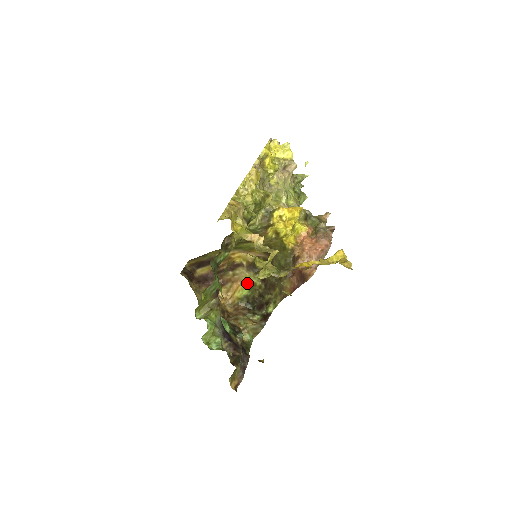
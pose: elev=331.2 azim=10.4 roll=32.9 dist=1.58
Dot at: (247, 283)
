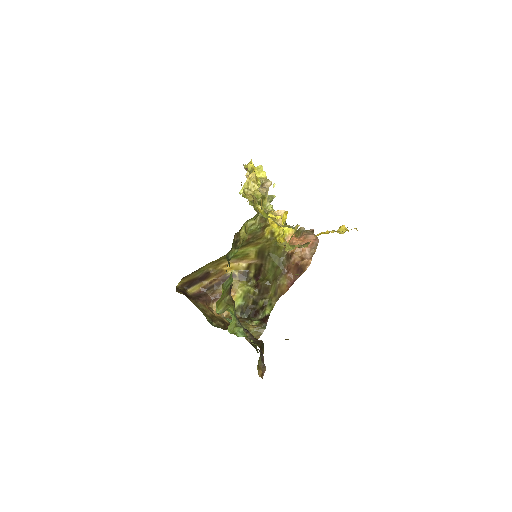
Dot at: (241, 292)
